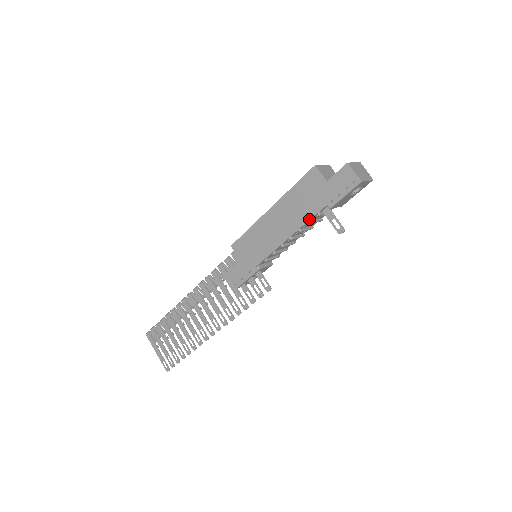
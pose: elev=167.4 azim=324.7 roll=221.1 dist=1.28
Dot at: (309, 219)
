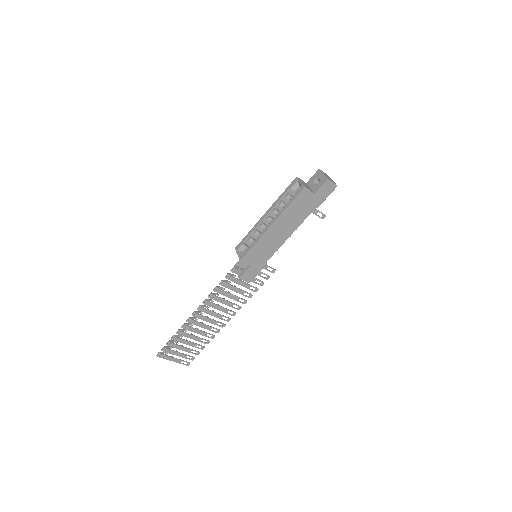
Dot at: occluded
